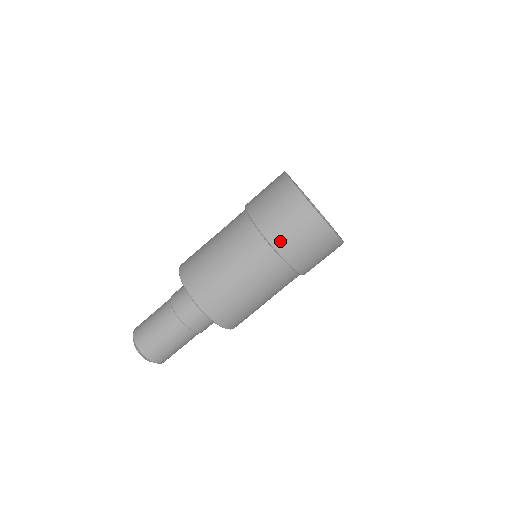
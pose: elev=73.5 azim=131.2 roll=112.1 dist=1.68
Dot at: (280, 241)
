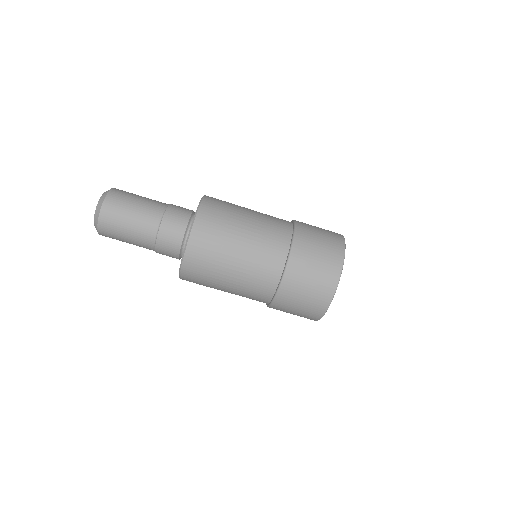
Dot at: (287, 292)
